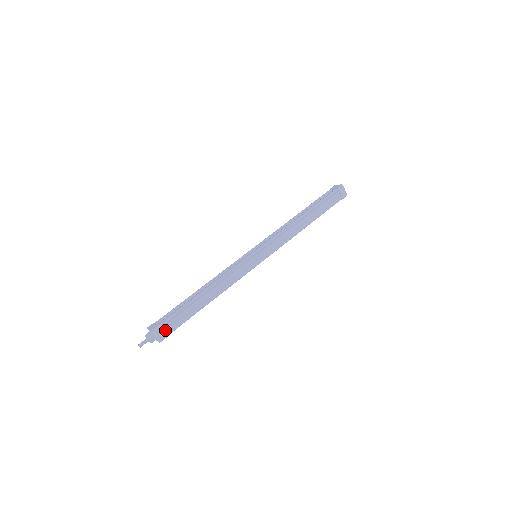
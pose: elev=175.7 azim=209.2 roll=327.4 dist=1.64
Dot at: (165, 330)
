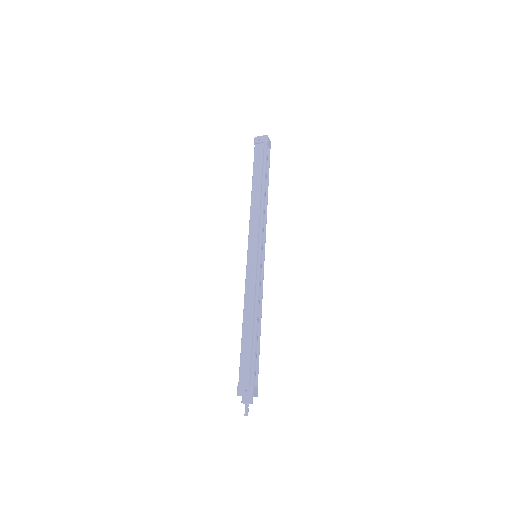
Dot at: (255, 384)
